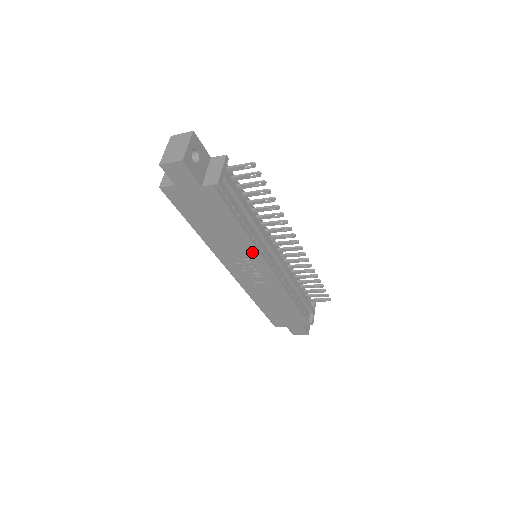
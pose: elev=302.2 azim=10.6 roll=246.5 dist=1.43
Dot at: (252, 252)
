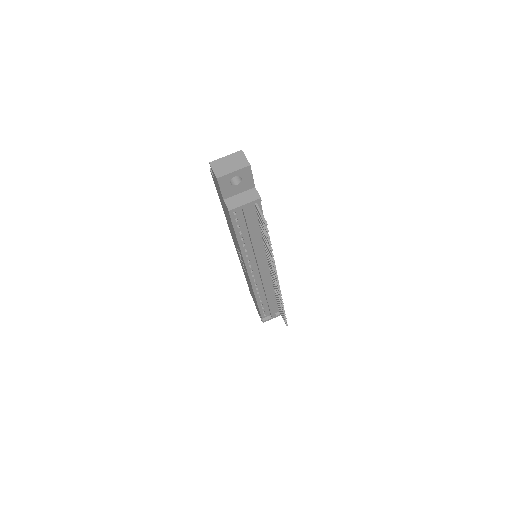
Dot at: occluded
